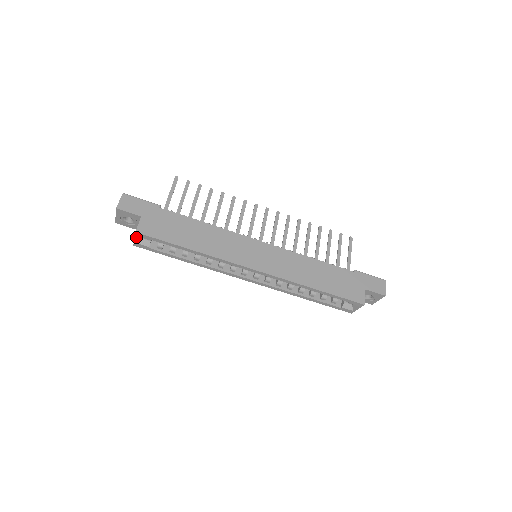
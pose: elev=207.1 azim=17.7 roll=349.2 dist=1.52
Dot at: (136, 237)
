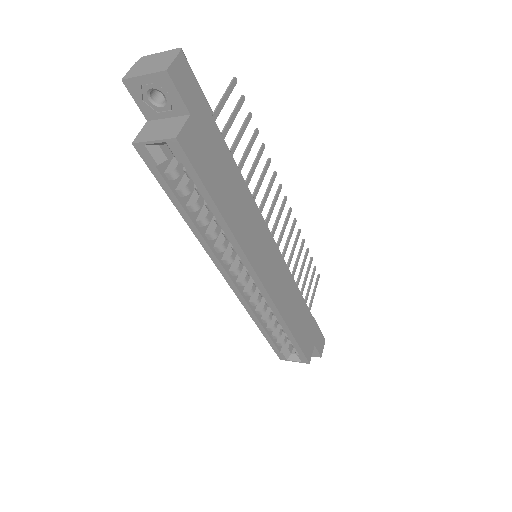
Dot at: (161, 141)
